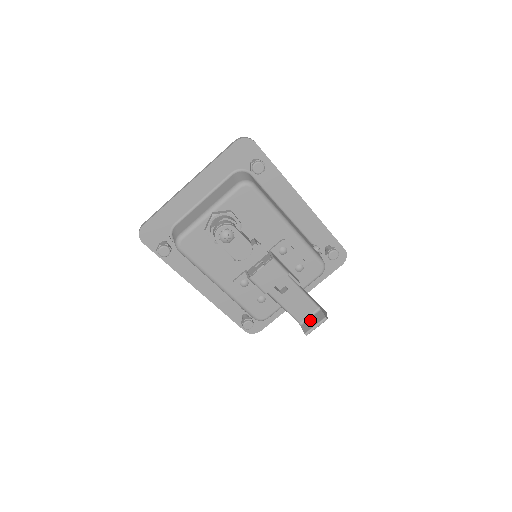
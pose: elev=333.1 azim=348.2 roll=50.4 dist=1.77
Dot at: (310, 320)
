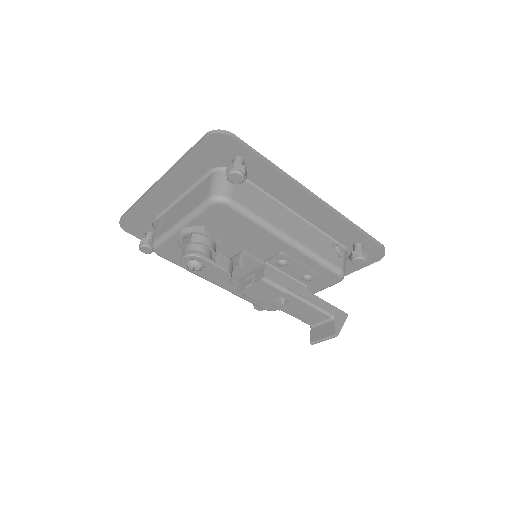
Dot at: (320, 328)
